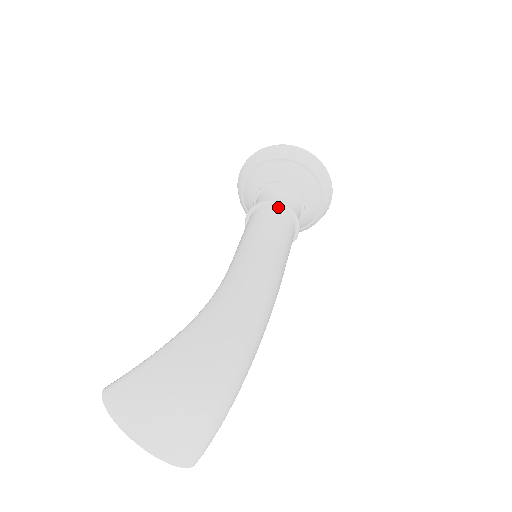
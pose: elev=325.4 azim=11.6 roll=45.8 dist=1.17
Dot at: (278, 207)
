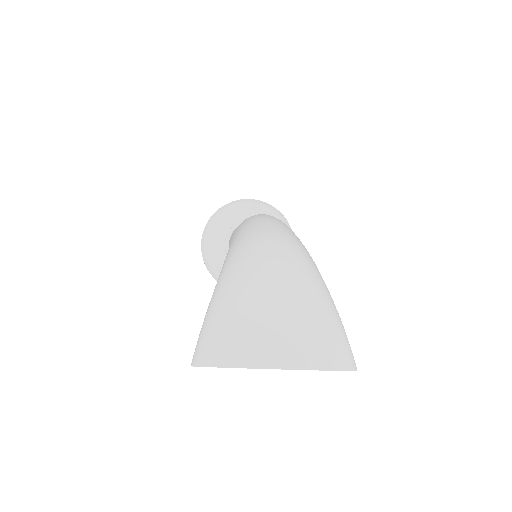
Dot at: occluded
